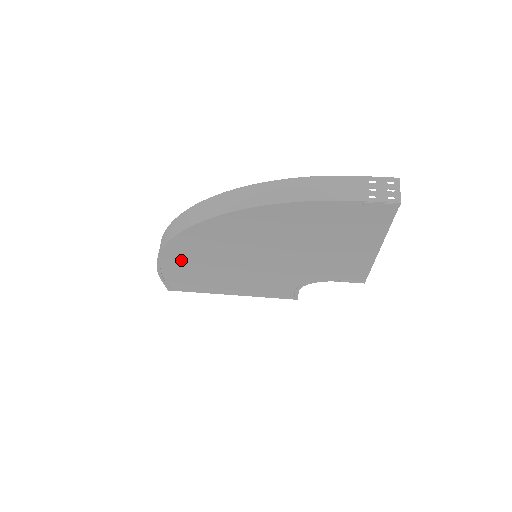
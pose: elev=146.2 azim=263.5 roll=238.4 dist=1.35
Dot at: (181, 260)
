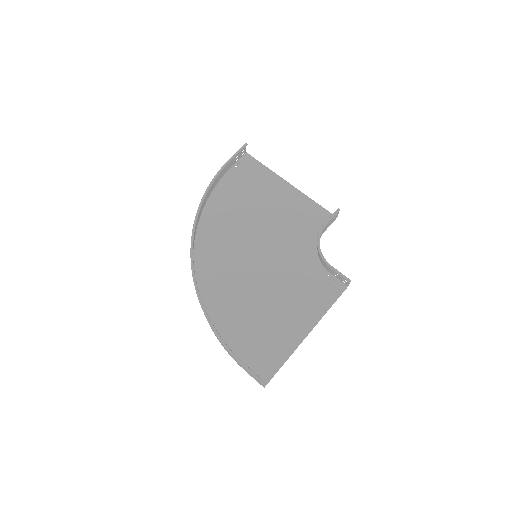
Dot at: (219, 213)
